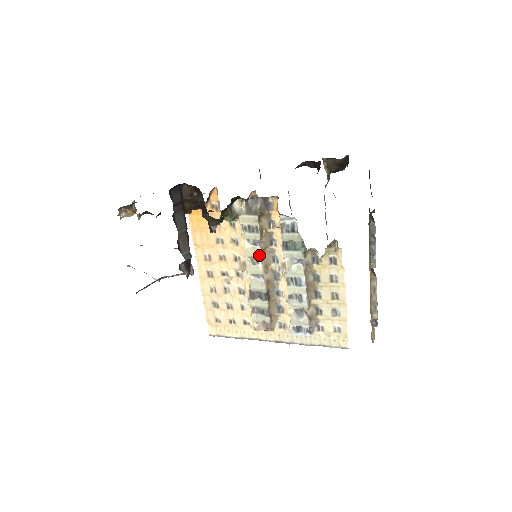
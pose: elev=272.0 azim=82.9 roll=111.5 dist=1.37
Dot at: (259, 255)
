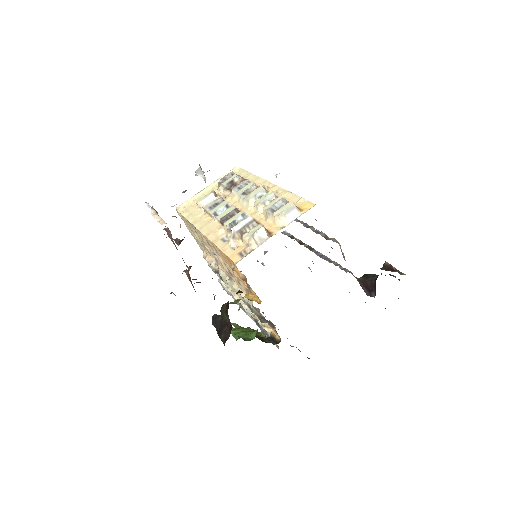
Dot at: occluded
